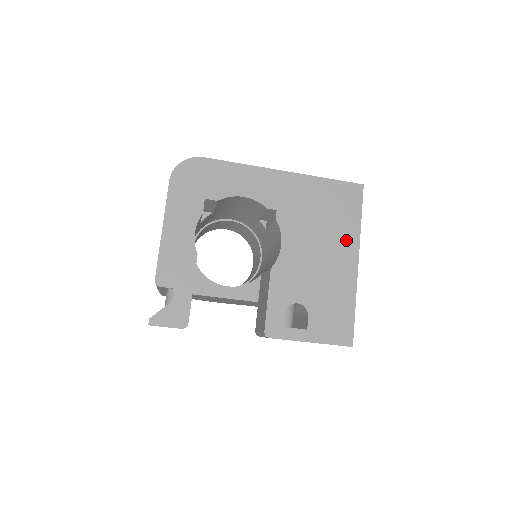
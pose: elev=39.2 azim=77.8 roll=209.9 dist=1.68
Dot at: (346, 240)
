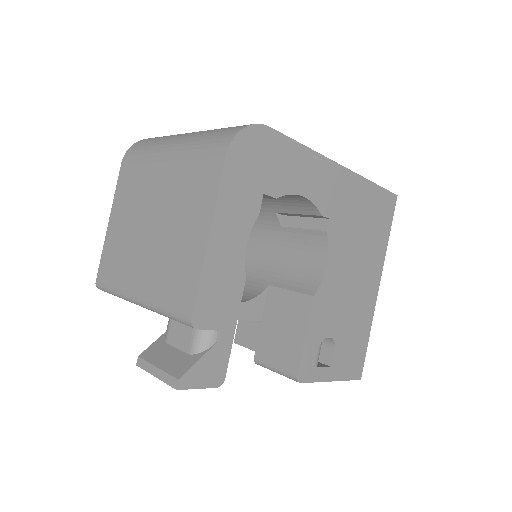
Dot at: (375, 260)
